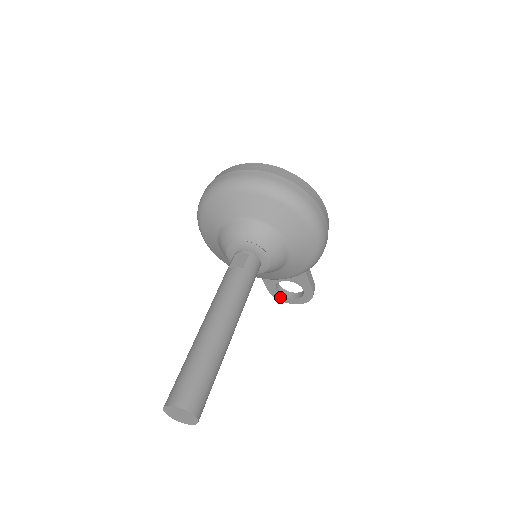
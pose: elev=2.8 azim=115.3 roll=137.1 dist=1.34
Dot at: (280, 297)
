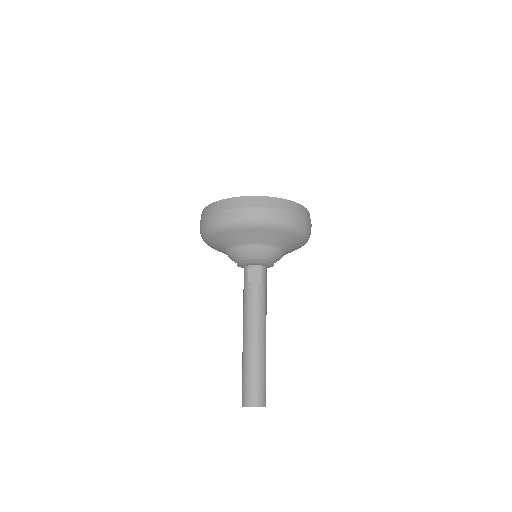
Dot at: occluded
